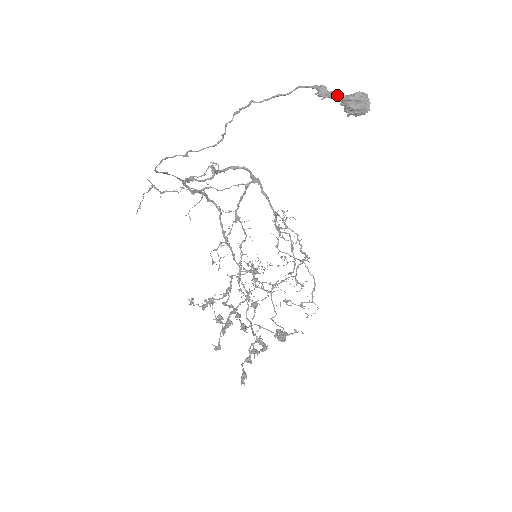
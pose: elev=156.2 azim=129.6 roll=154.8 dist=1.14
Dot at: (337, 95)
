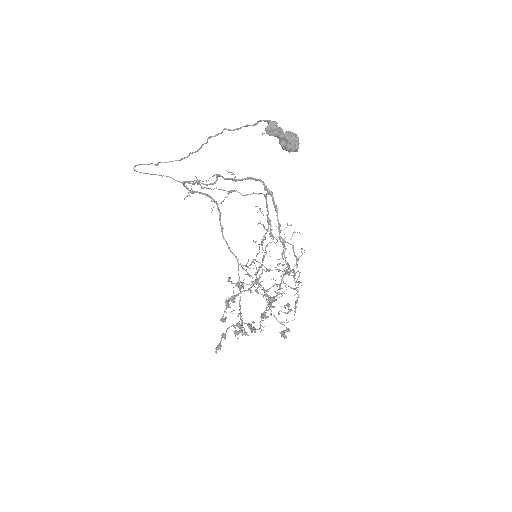
Dot at: (275, 132)
